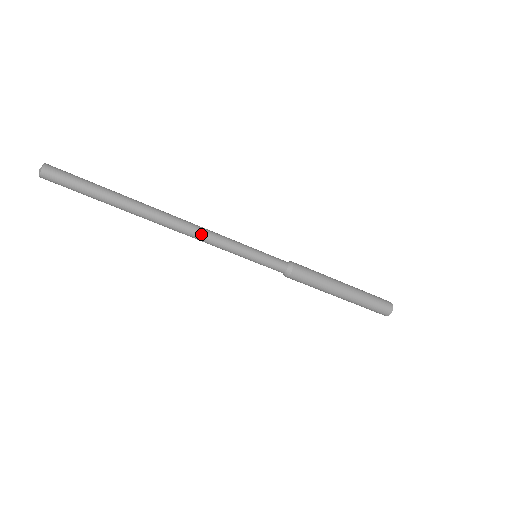
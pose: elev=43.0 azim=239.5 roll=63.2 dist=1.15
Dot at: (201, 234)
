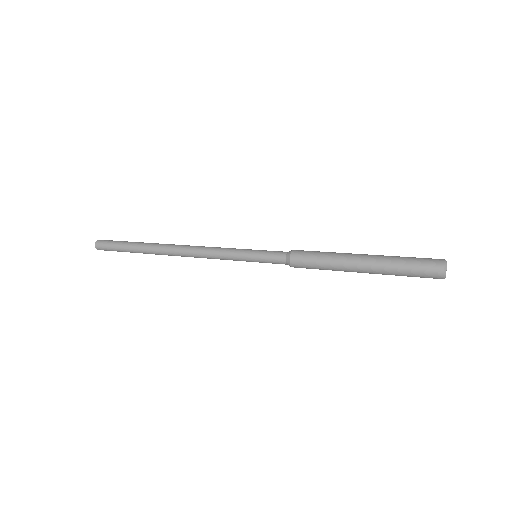
Dot at: (200, 256)
